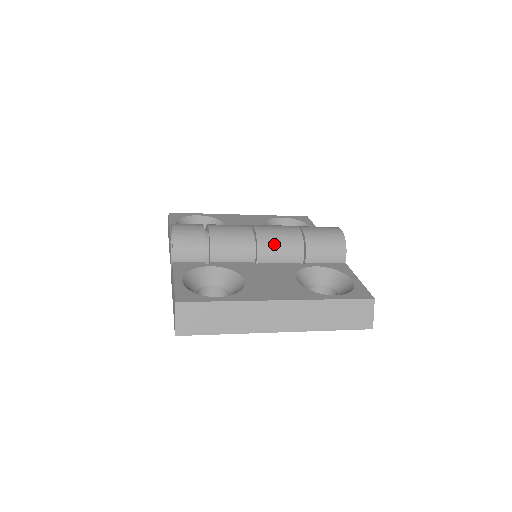
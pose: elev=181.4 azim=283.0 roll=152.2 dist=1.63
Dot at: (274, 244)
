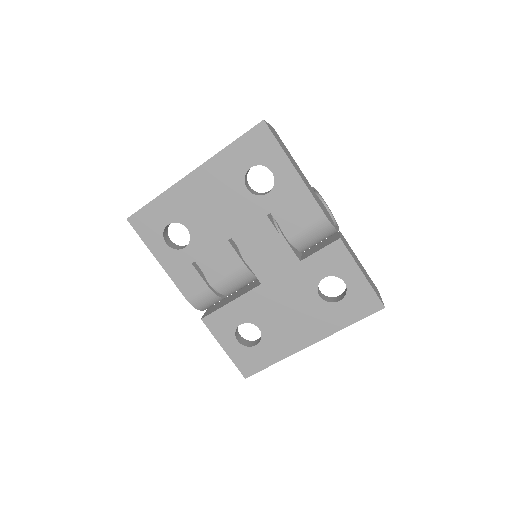
Dot at: occluded
